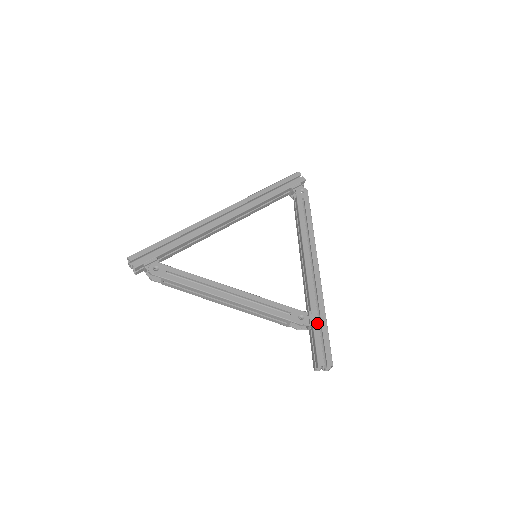
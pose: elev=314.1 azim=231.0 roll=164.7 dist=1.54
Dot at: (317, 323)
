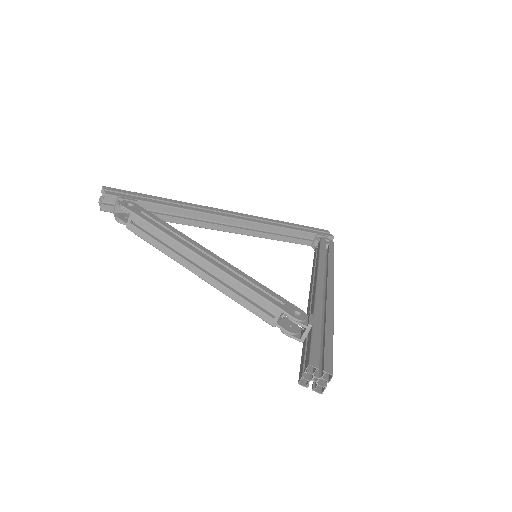
Dot at: (319, 327)
